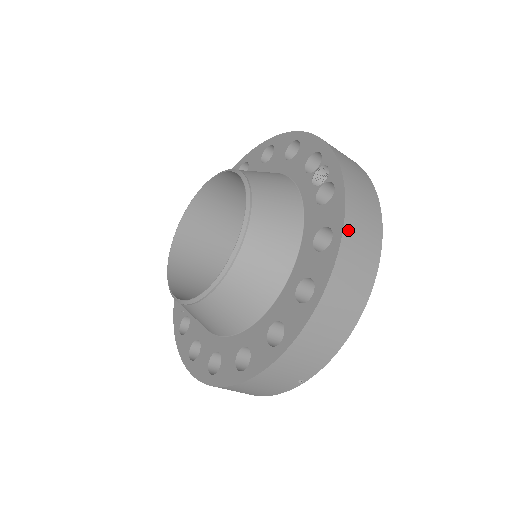
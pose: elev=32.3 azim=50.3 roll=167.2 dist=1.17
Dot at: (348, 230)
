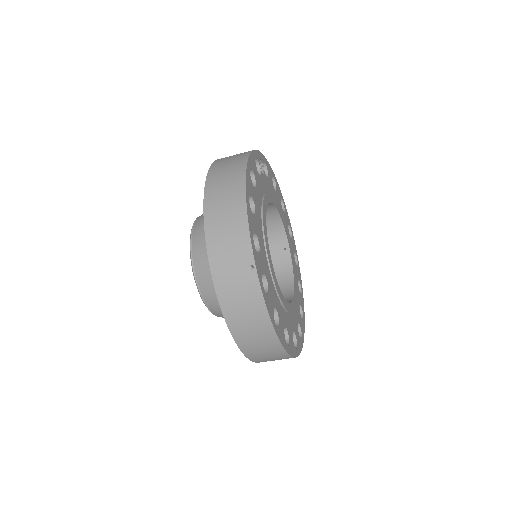
Dot at: (213, 168)
